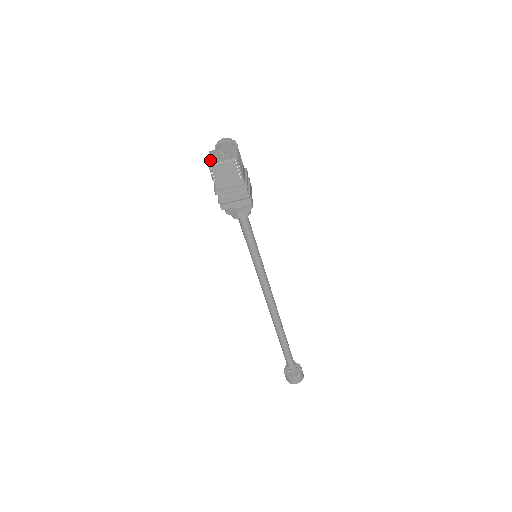
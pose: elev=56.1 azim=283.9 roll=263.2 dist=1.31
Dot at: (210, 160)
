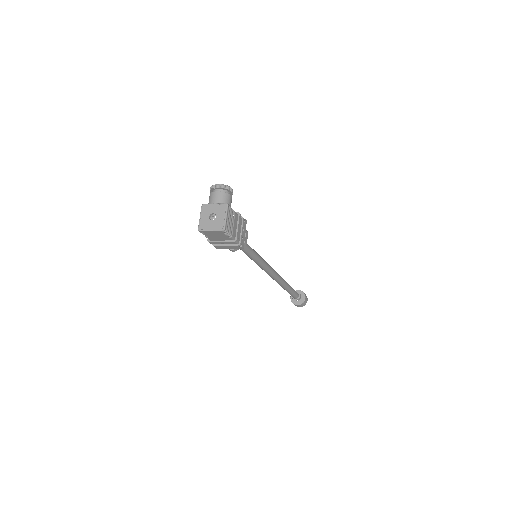
Dot at: (201, 223)
